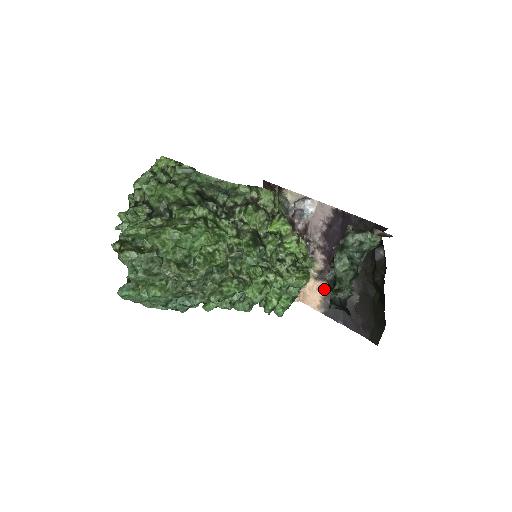
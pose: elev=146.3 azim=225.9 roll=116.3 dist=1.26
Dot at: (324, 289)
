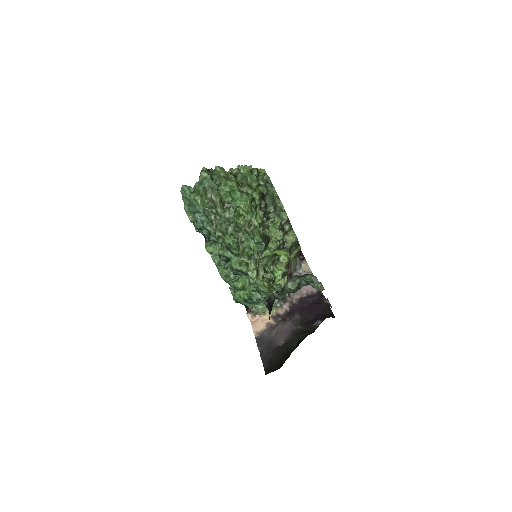
Dot at: (270, 325)
